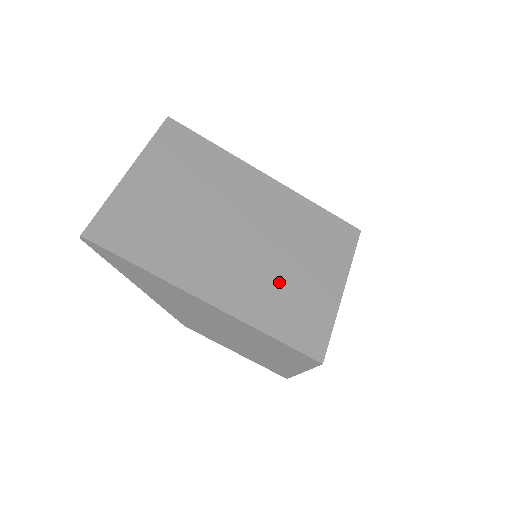
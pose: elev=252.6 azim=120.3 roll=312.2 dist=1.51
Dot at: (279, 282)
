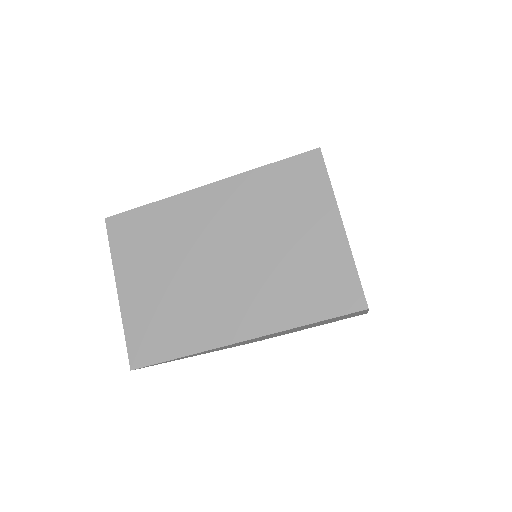
Dot at: (283, 272)
